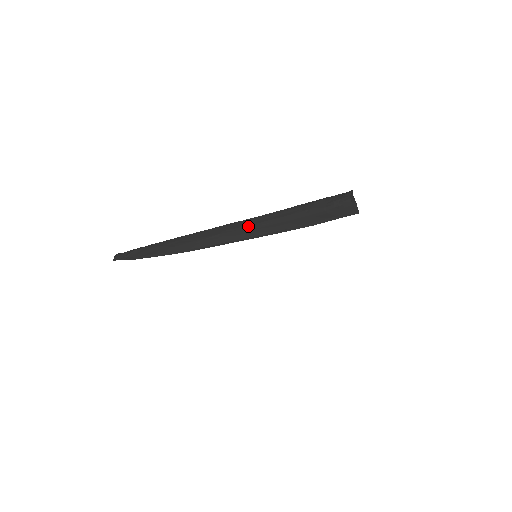
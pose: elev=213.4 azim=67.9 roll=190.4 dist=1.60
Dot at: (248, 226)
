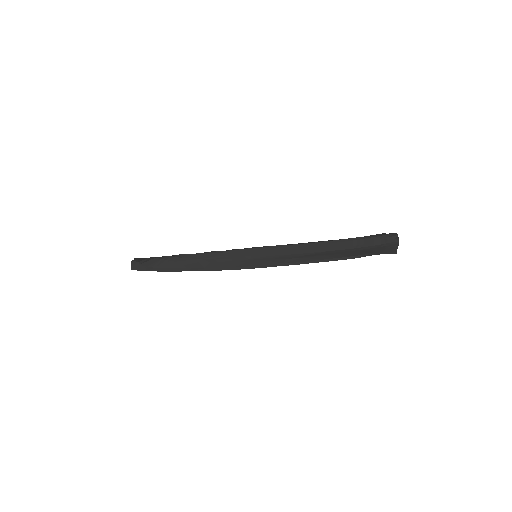
Dot at: (301, 252)
